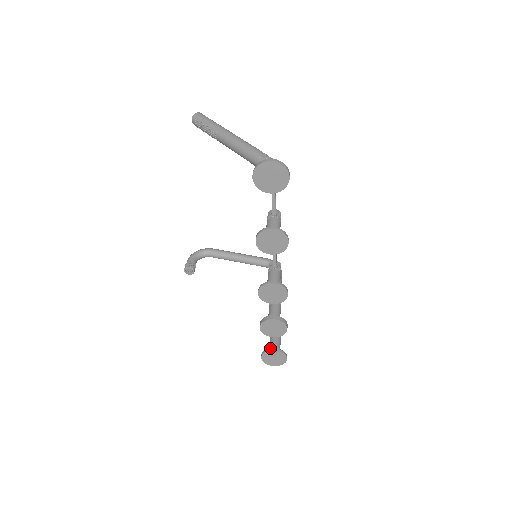
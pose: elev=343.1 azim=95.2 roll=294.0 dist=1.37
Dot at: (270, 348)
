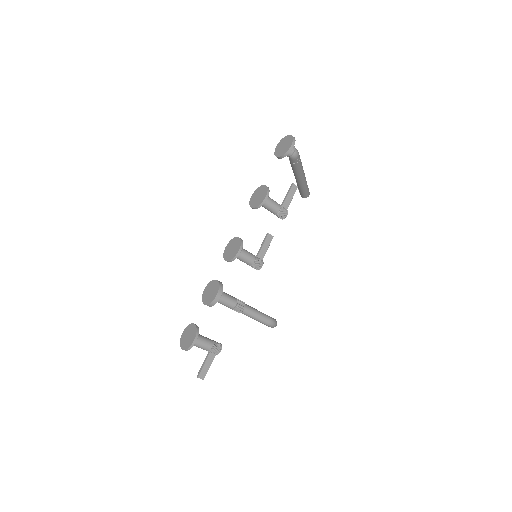
Dot at: (195, 324)
